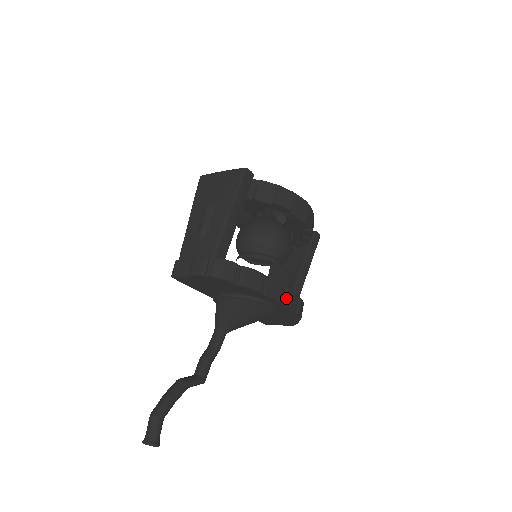
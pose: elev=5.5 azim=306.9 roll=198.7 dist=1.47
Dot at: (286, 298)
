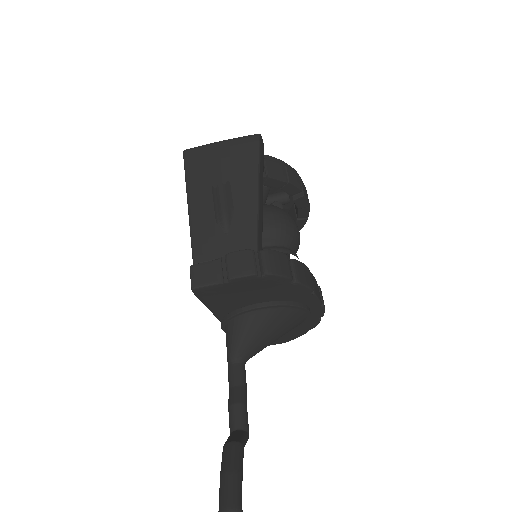
Dot at: (321, 298)
